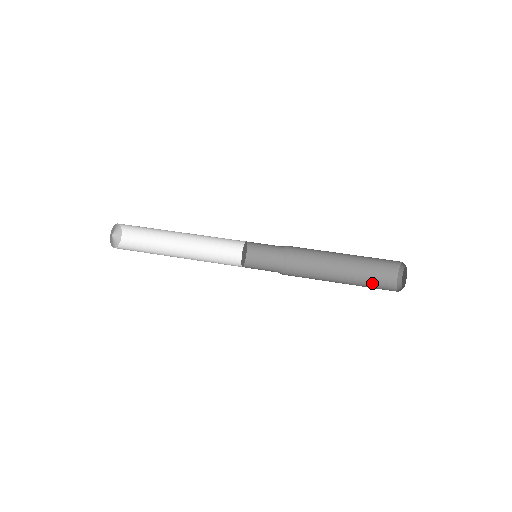
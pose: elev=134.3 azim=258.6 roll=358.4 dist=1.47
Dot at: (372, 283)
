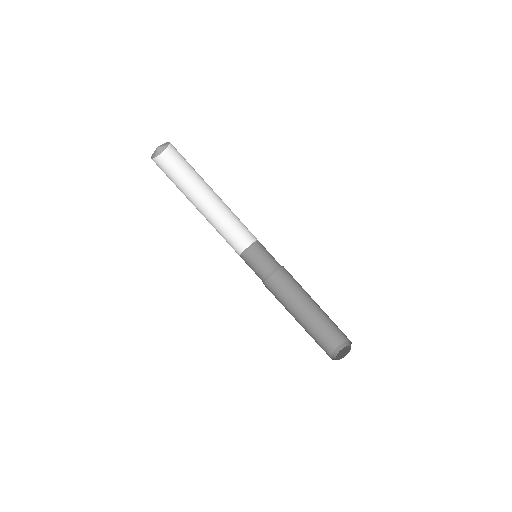
Dot at: (331, 327)
